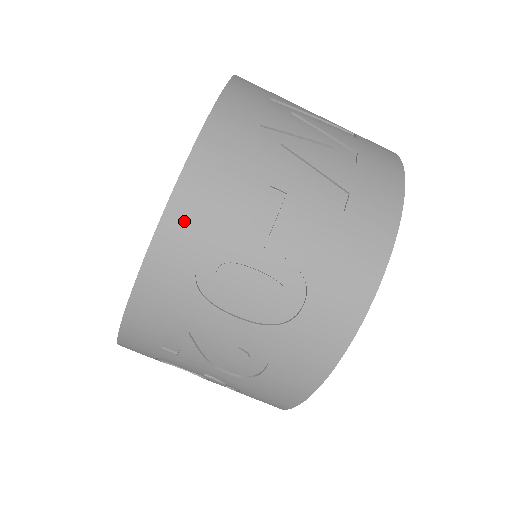
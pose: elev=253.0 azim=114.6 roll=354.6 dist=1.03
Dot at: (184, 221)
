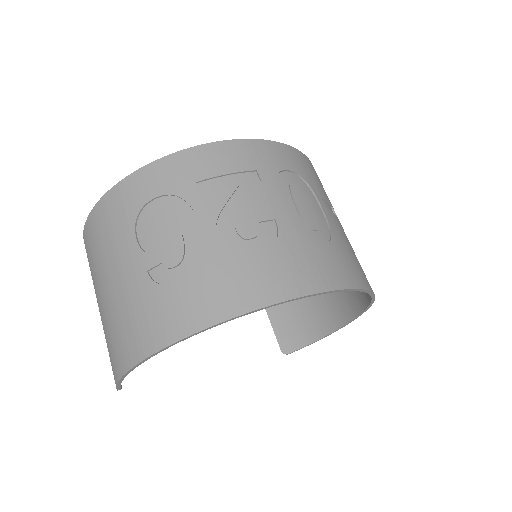
Dot at: (296, 158)
